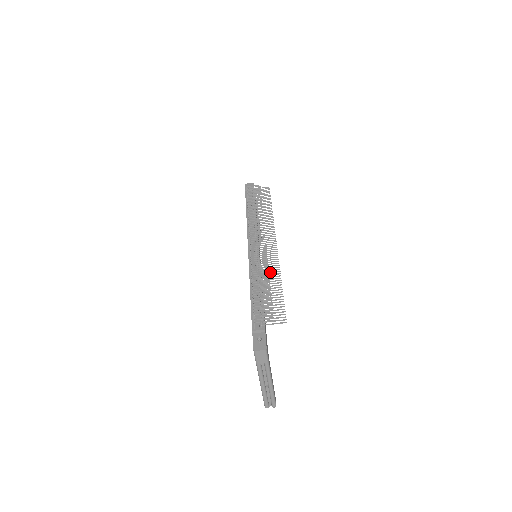
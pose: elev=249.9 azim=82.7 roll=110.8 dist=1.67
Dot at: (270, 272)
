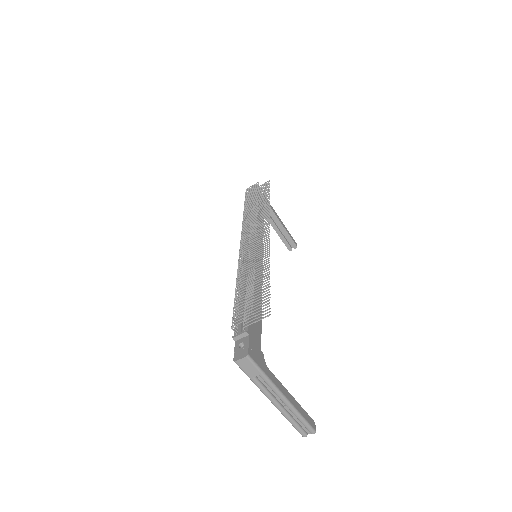
Dot at: (259, 265)
